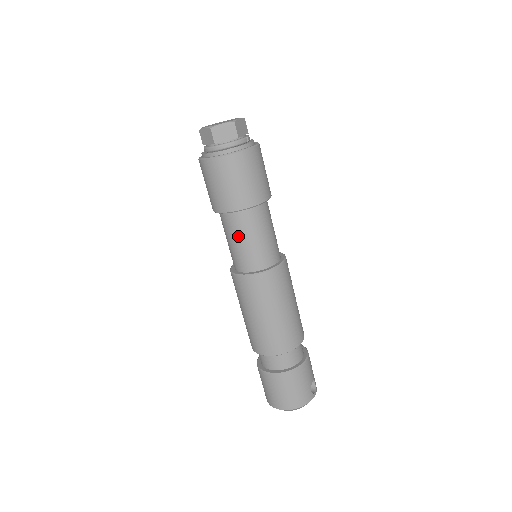
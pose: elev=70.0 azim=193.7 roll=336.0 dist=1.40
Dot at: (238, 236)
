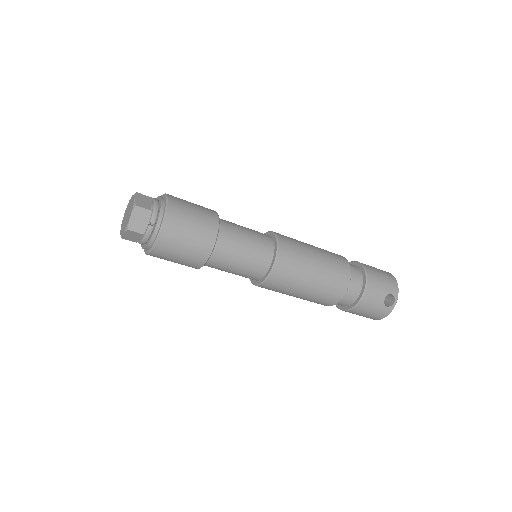
Dot at: (221, 270)
